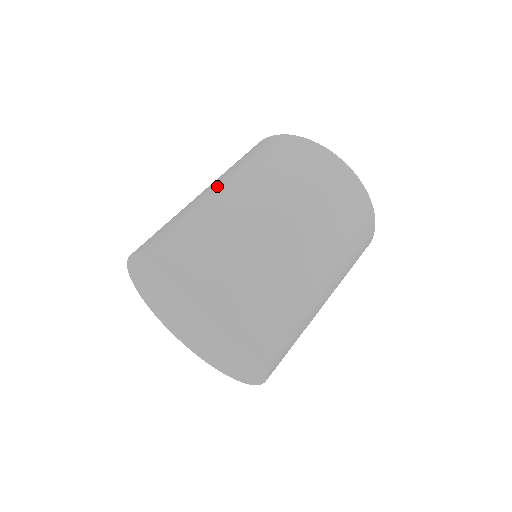
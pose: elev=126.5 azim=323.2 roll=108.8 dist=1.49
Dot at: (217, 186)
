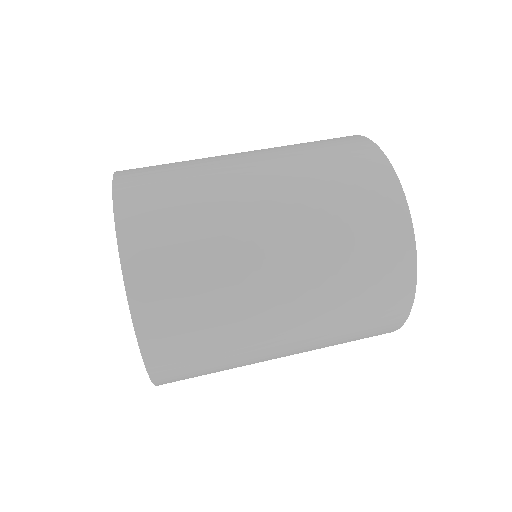
Dot at: occluded
